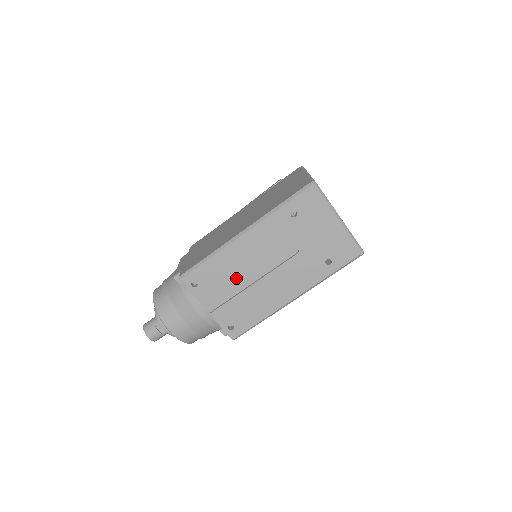
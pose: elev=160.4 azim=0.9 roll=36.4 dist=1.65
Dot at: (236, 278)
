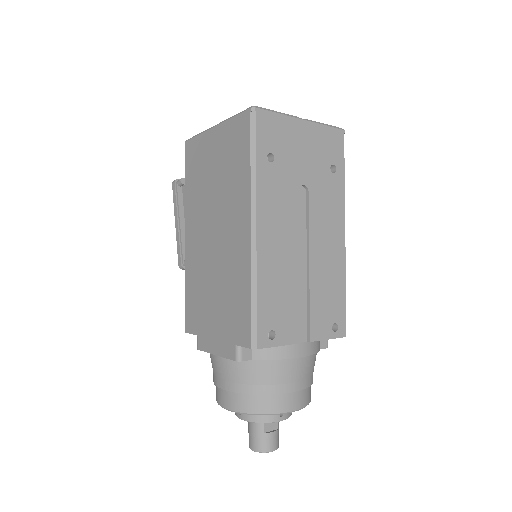
Dot at: (293, 279)
